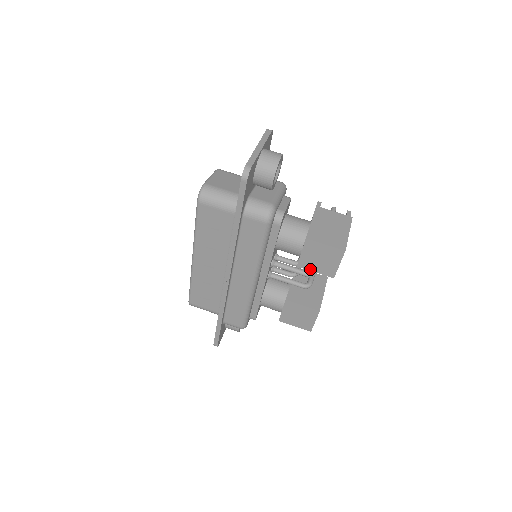
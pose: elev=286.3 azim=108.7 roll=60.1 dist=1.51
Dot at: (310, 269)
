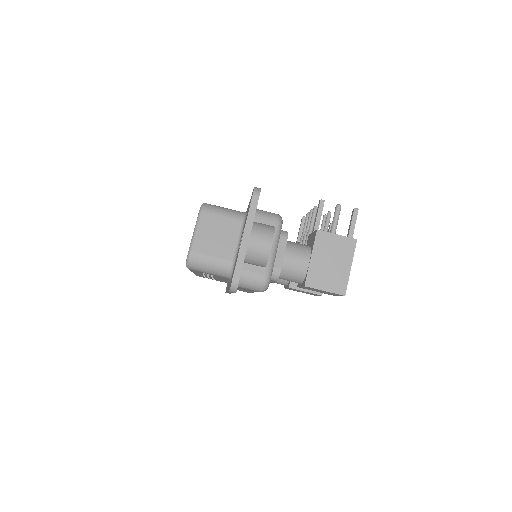
Dot at: occluded
